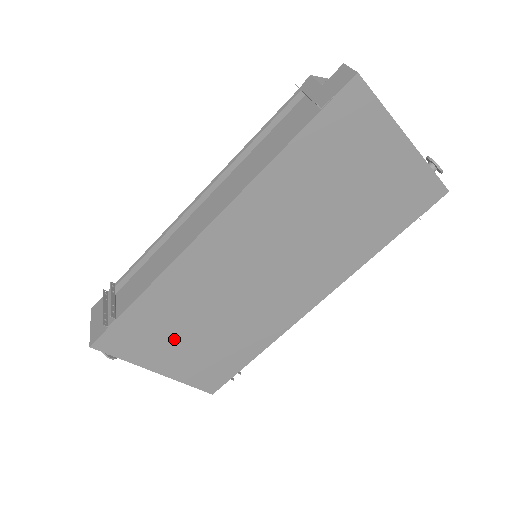
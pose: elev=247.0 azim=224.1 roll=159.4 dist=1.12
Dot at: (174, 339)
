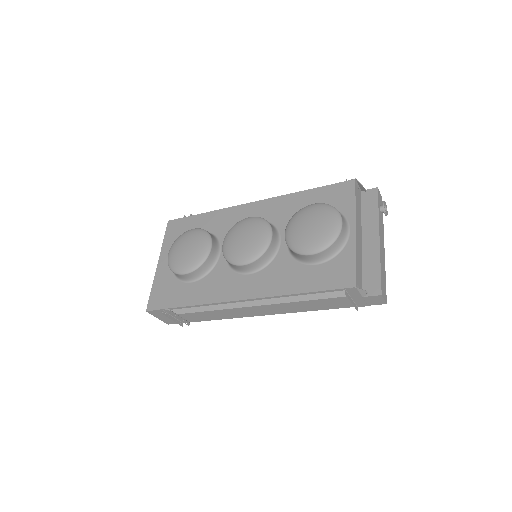
Dot at: occluded
